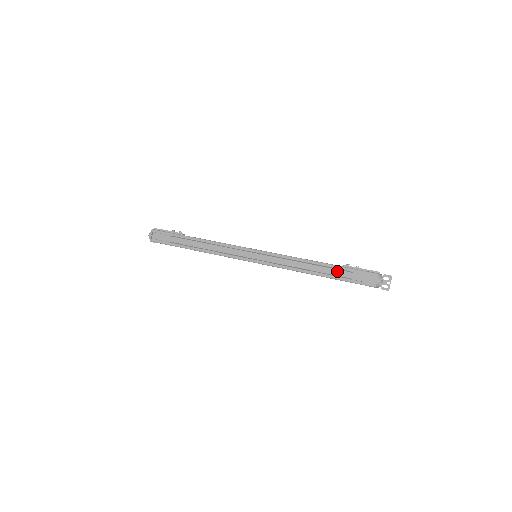
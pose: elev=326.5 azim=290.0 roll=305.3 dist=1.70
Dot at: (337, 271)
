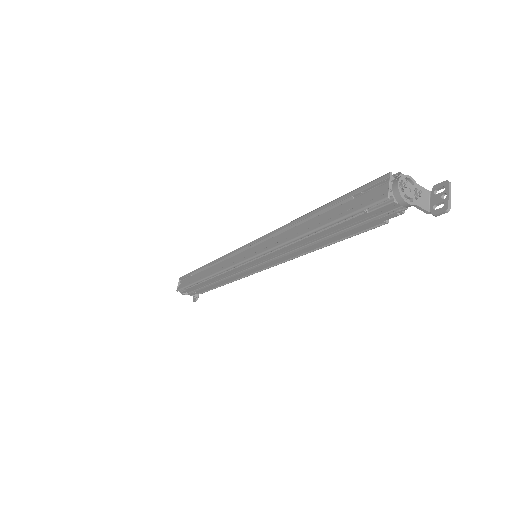
Dot at: (333, 211)
